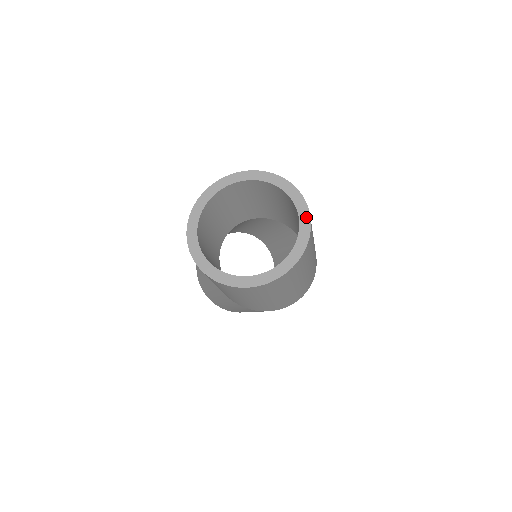
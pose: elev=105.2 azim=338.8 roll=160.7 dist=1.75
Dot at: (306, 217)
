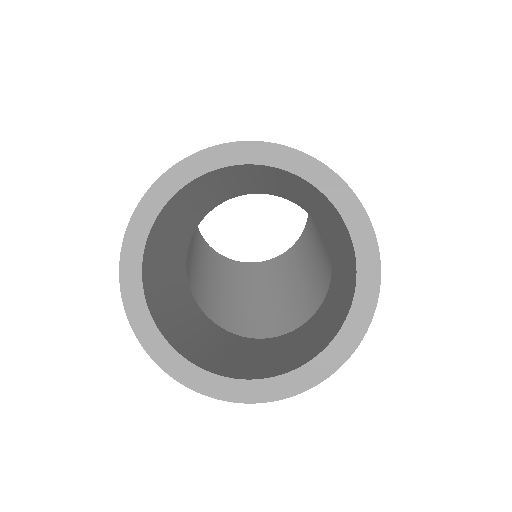
Dot at: (326, 368)
